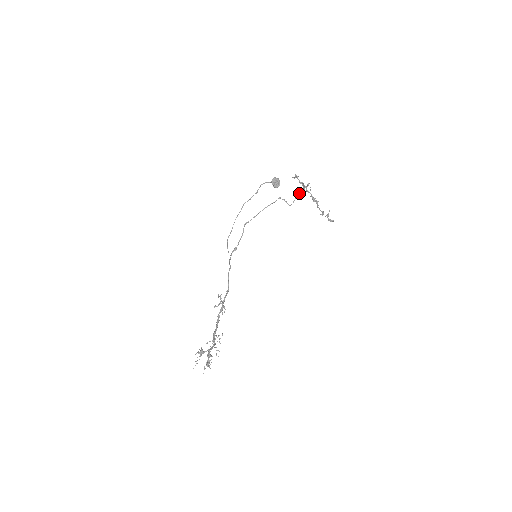
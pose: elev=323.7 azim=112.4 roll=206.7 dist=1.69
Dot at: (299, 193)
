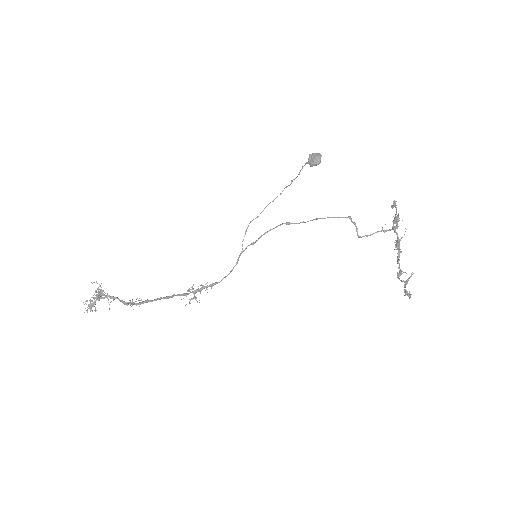
Dot at: occluded
